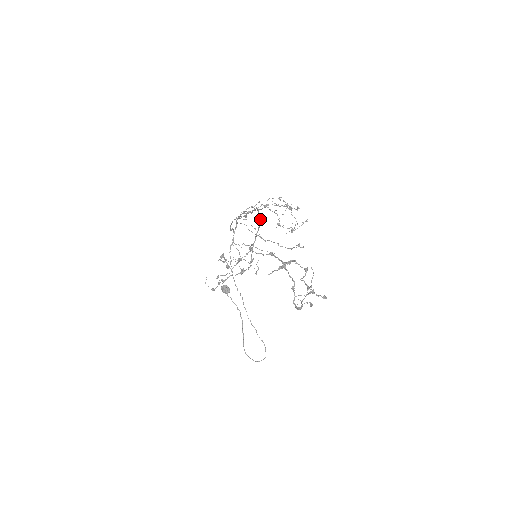
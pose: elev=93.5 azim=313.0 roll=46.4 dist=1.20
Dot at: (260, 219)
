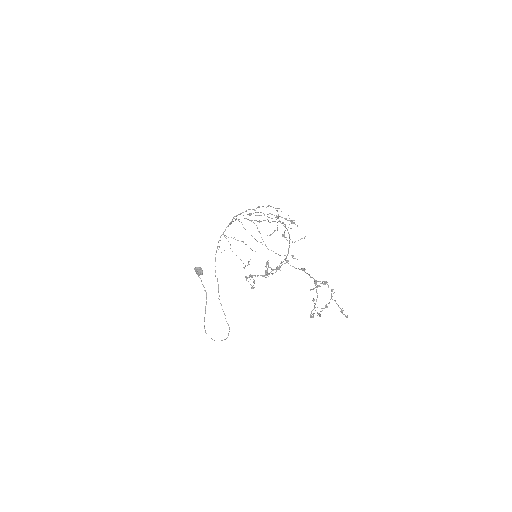
Dot at: (289, 234)
